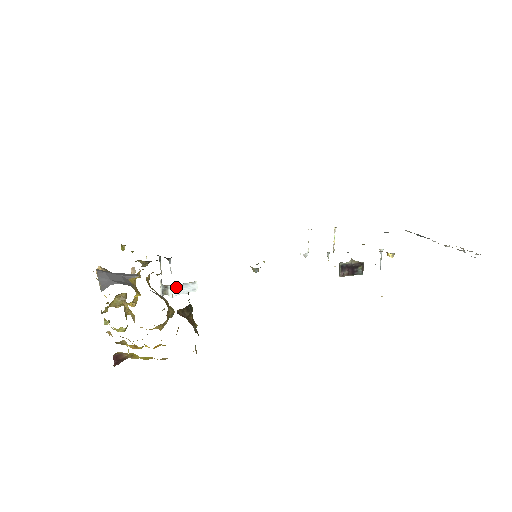
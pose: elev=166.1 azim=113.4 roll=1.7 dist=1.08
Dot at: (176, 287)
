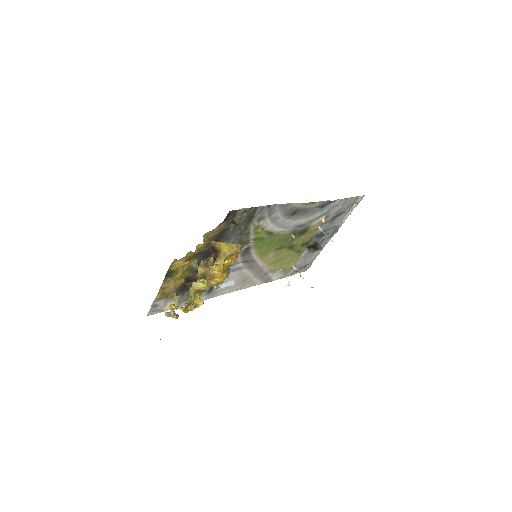
Dot at: occluded
